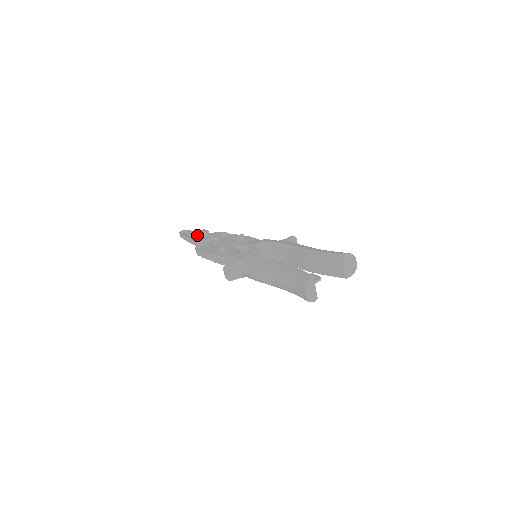
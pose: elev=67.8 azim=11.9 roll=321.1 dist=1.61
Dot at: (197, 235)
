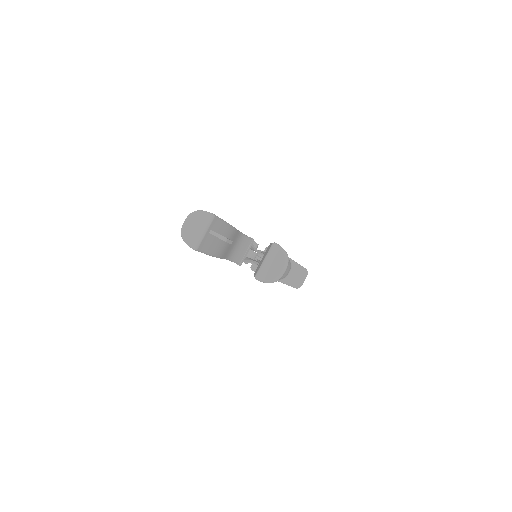
Dot at: occluded
